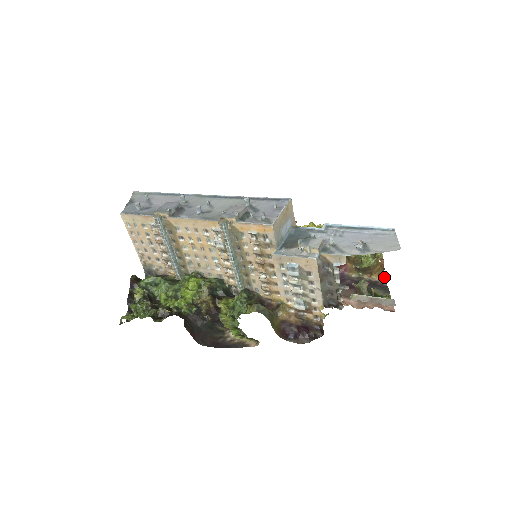
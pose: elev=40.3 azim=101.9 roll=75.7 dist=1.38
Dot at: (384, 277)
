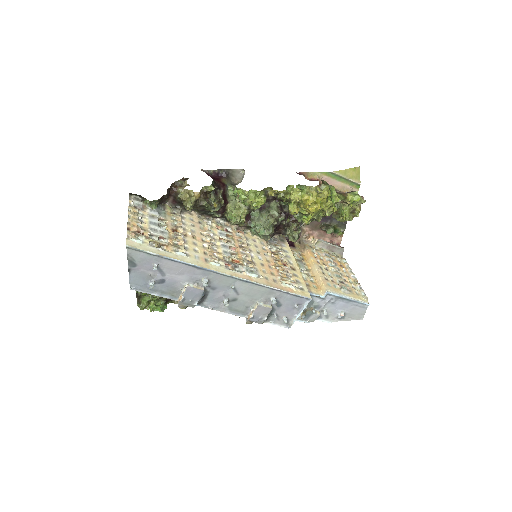
Dot at: occluded
